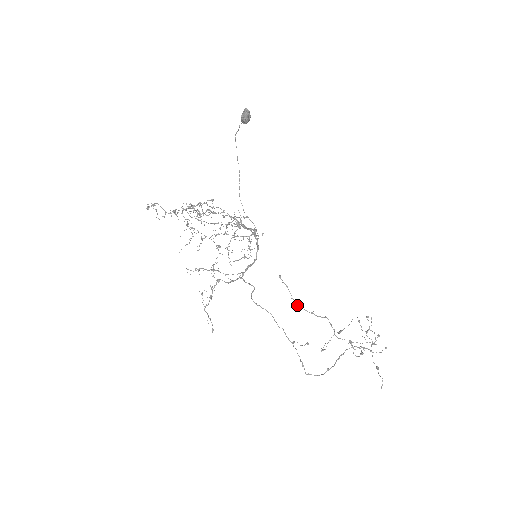
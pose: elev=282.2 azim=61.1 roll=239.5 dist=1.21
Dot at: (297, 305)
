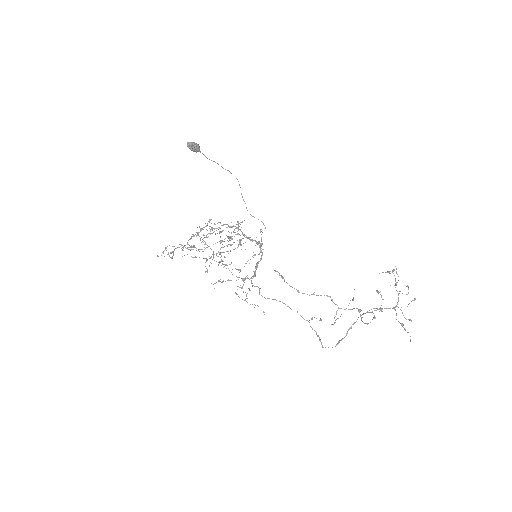
Dot at: (297, 291)
